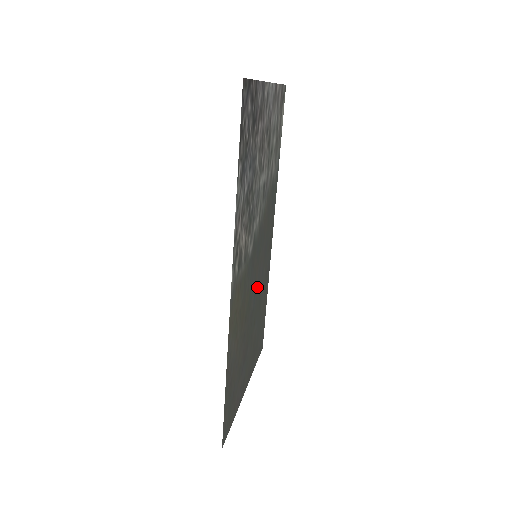
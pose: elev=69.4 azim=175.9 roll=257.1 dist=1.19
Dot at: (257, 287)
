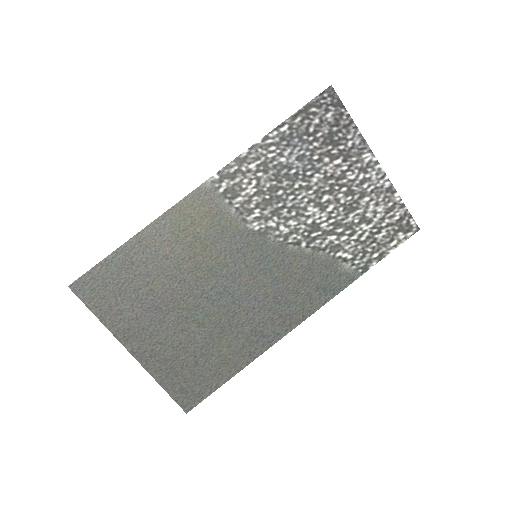
Dot at: (235, 297)
